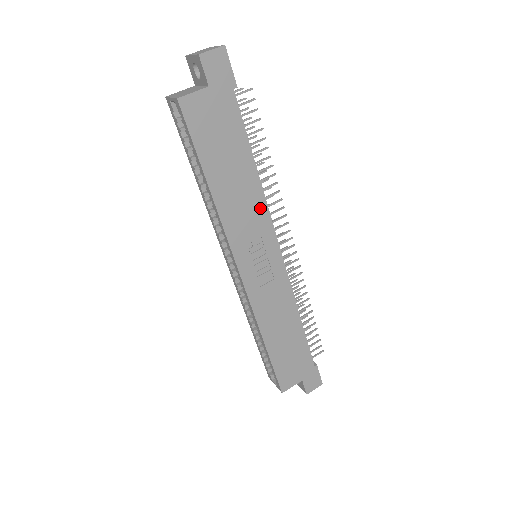
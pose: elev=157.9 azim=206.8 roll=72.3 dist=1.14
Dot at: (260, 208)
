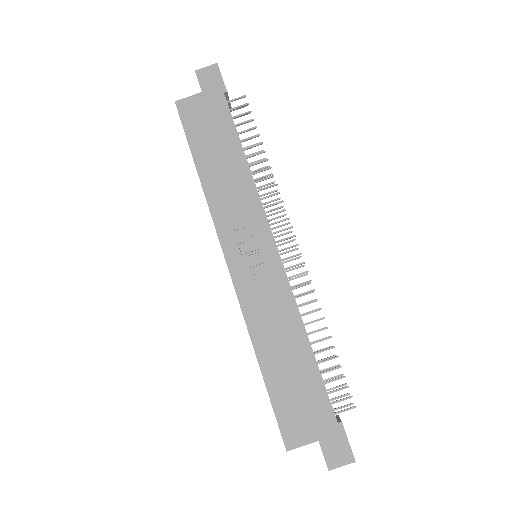
Dot at: (250, 195)
